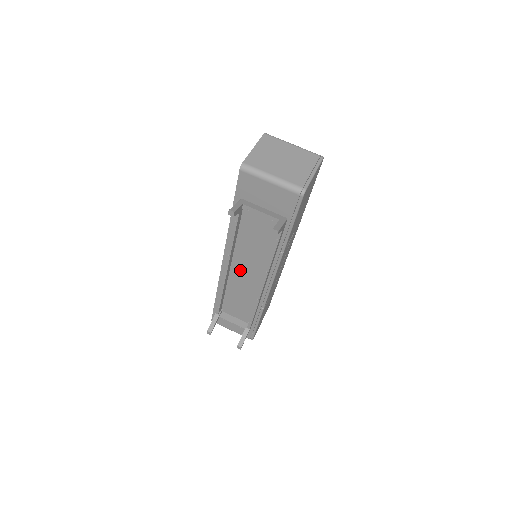
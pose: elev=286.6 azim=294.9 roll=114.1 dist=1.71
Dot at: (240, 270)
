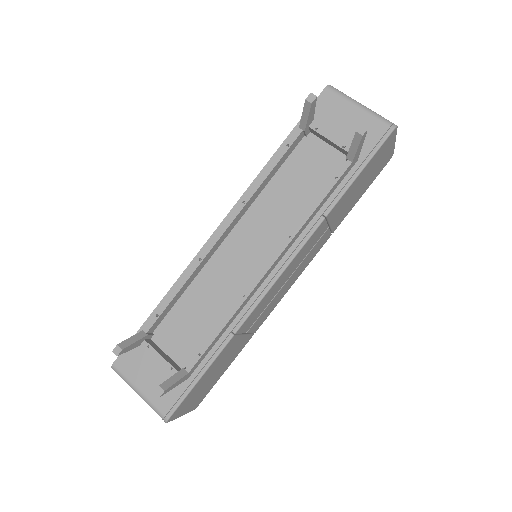
Dot at: (237, 247)
